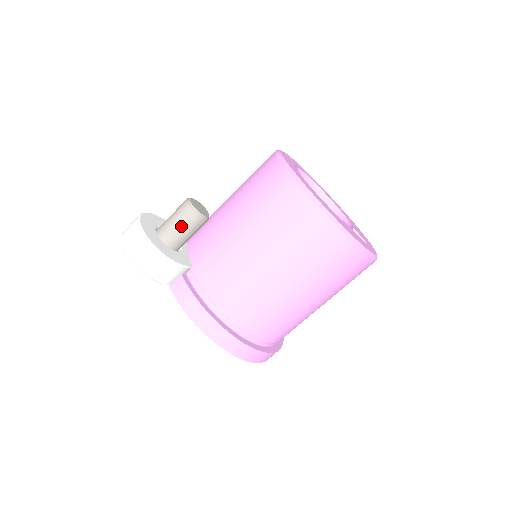
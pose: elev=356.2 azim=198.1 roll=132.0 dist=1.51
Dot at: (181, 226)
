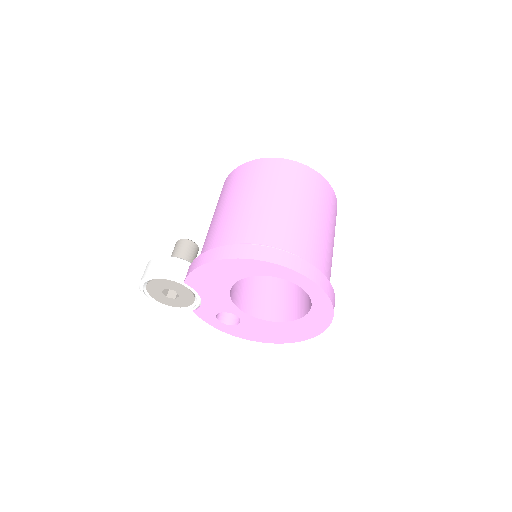
Dot at: (176, 252)
